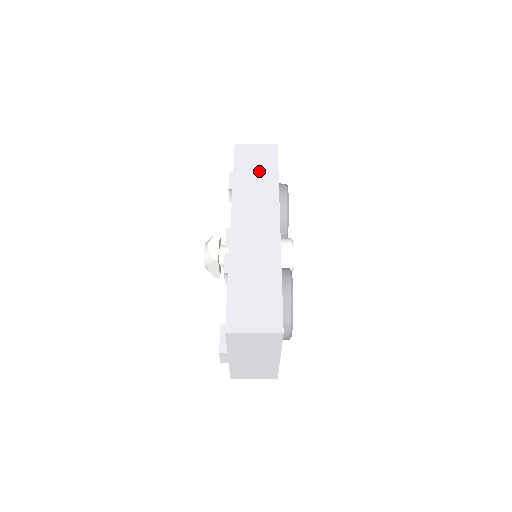
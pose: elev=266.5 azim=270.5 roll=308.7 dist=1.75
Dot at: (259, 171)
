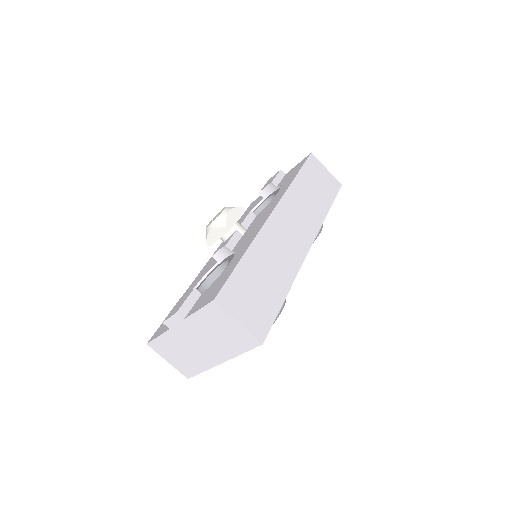
Dot at: (318, 191)
